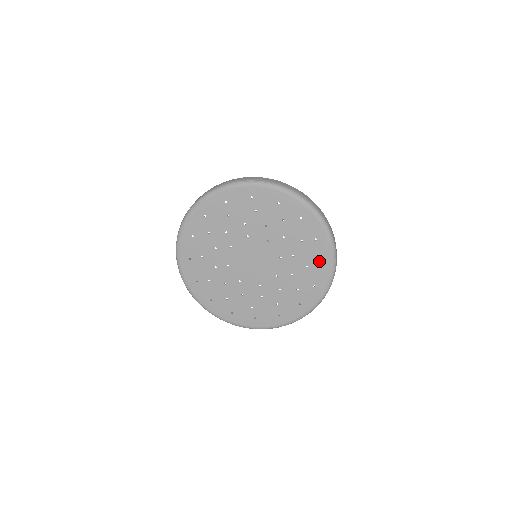
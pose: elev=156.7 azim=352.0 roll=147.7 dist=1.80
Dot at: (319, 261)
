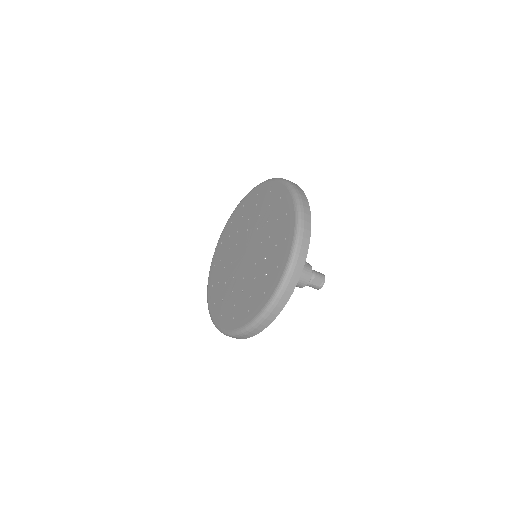
Dot at: (285, 236)
